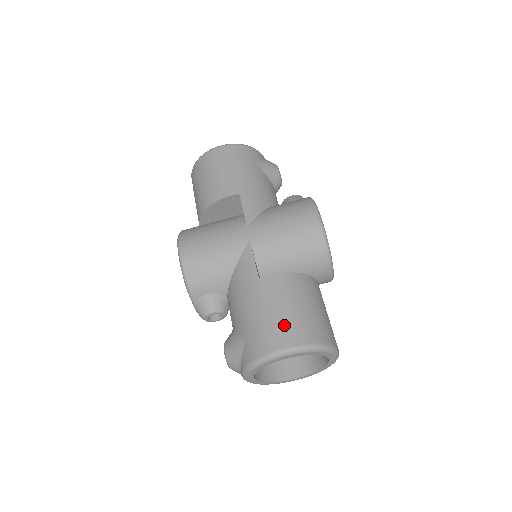
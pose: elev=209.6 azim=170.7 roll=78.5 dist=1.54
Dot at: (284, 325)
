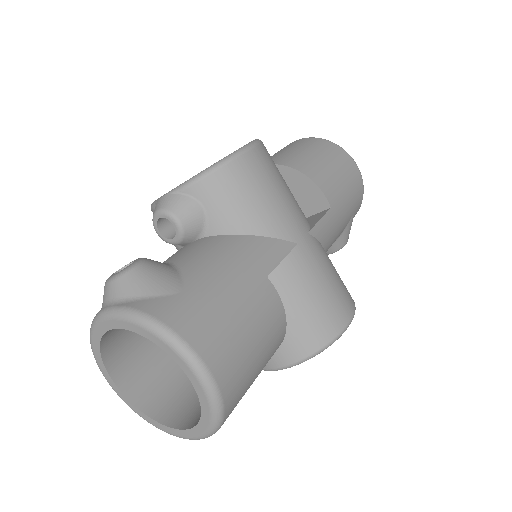
Dot at: (234, 346)
